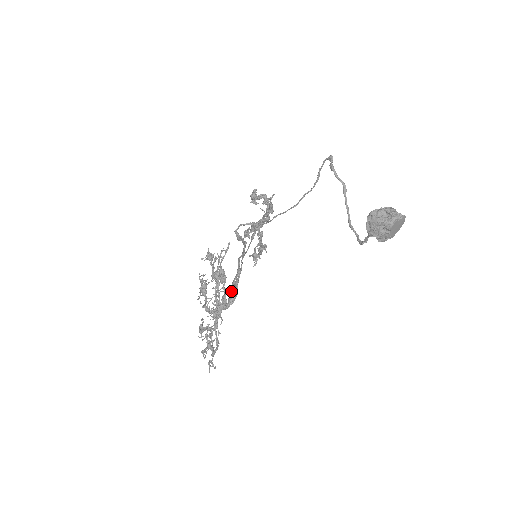
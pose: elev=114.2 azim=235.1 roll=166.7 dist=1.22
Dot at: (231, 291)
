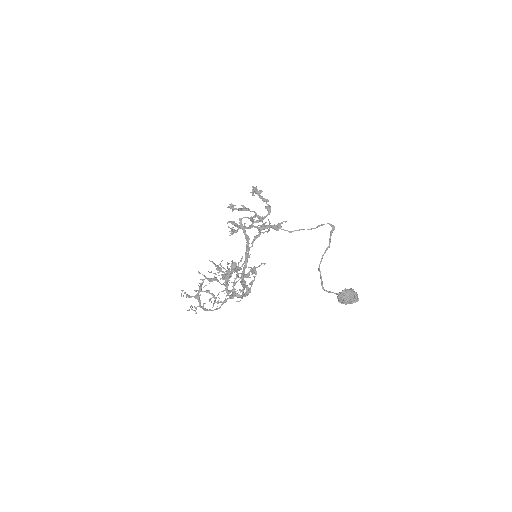
Dot at: (249, 290)
